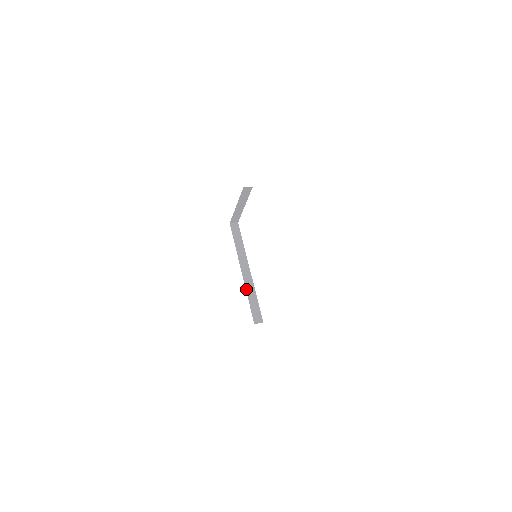
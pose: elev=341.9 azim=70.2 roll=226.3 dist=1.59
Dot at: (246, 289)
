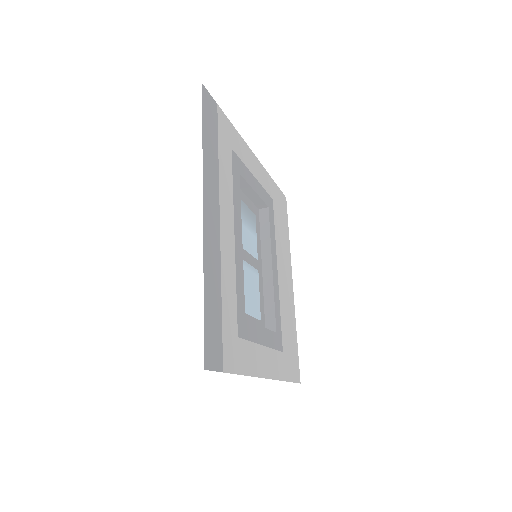
Dot at: (263, 291)
